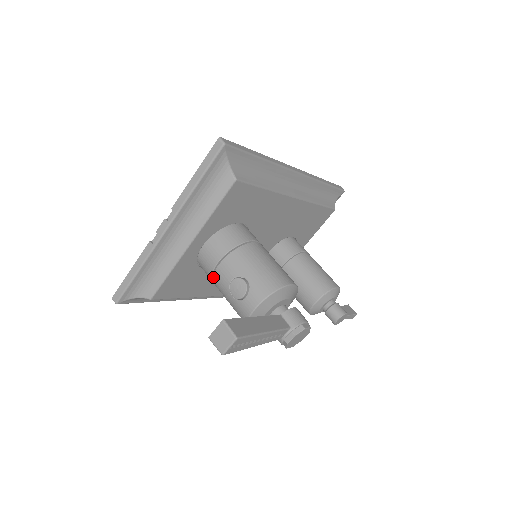
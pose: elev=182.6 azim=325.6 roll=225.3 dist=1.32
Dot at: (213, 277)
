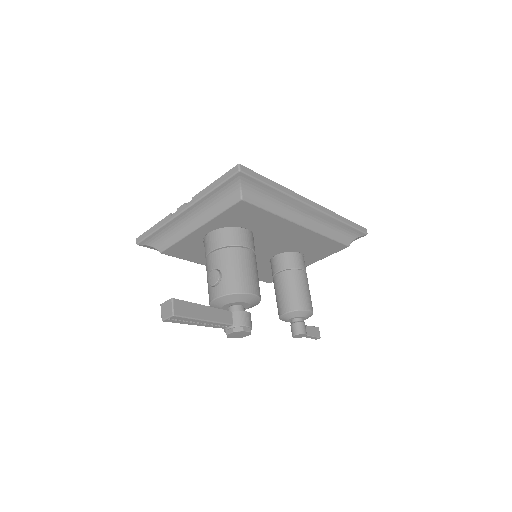
Dot at: (206, 259)
